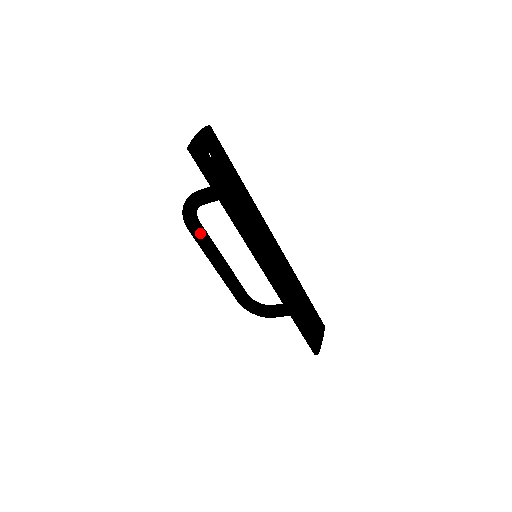
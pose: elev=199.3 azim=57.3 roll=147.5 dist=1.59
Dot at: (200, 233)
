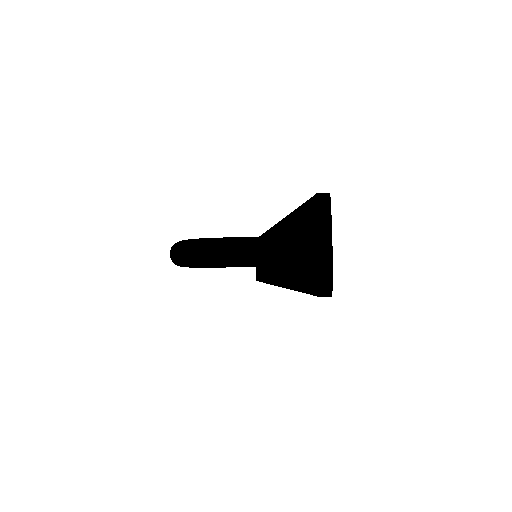
Dot at: occluded
